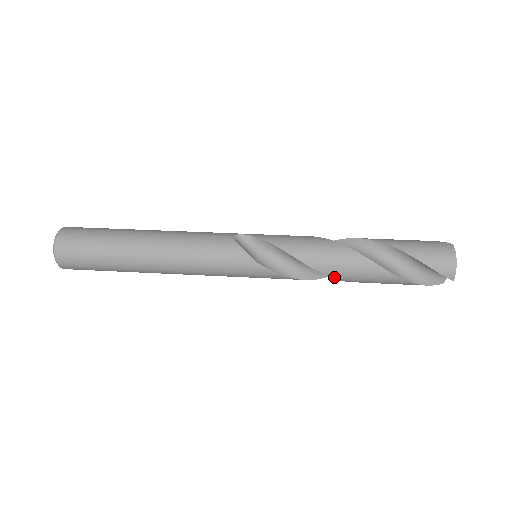
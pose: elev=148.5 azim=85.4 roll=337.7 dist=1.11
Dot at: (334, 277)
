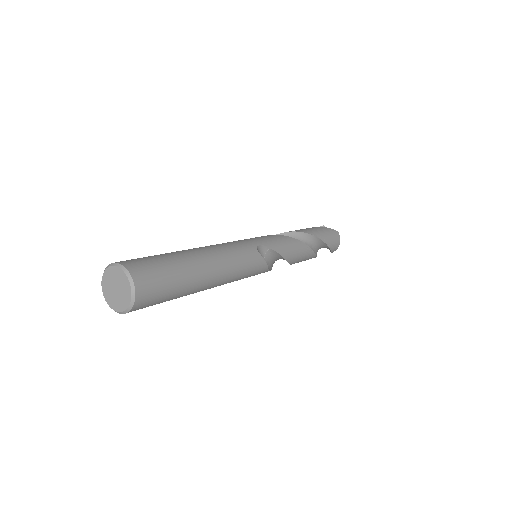
Dot at: occluded
